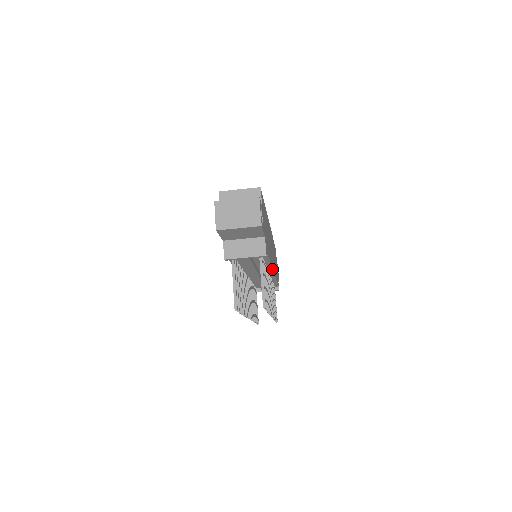
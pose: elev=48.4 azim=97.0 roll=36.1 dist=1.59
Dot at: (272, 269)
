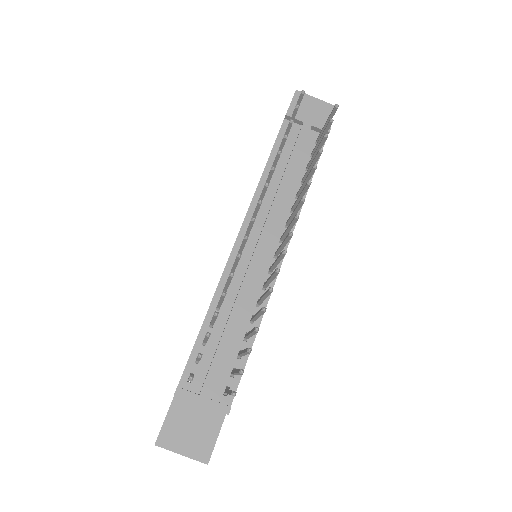
Dot at: occluded
